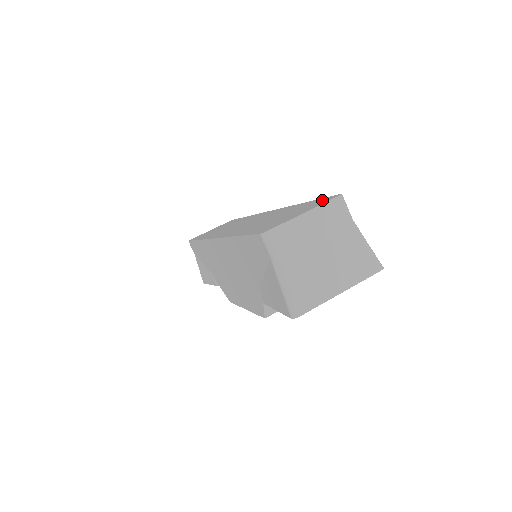
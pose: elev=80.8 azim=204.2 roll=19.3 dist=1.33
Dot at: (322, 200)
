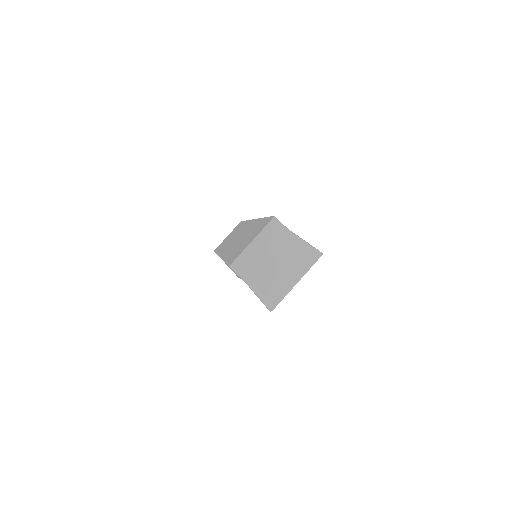
Dot at: (266, 222)
